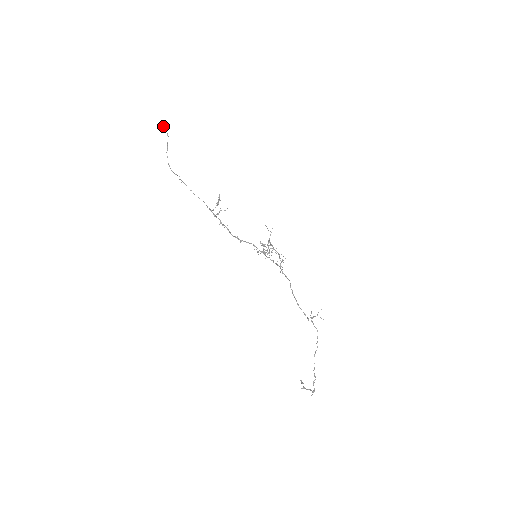
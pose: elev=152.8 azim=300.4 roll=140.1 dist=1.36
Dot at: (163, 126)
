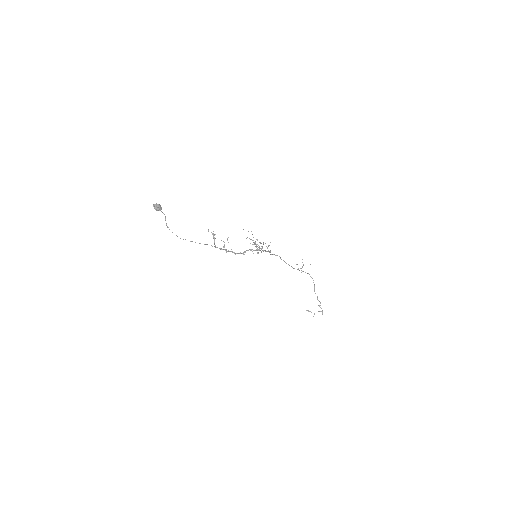
Dot at: (156, 208)
